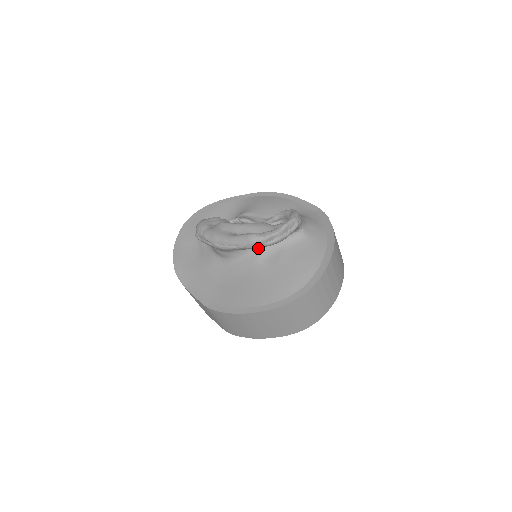
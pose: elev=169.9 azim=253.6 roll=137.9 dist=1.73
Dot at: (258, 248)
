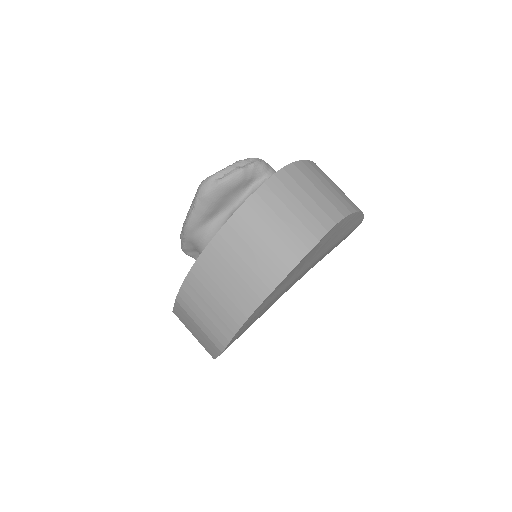
Dot at: (230, 216)
